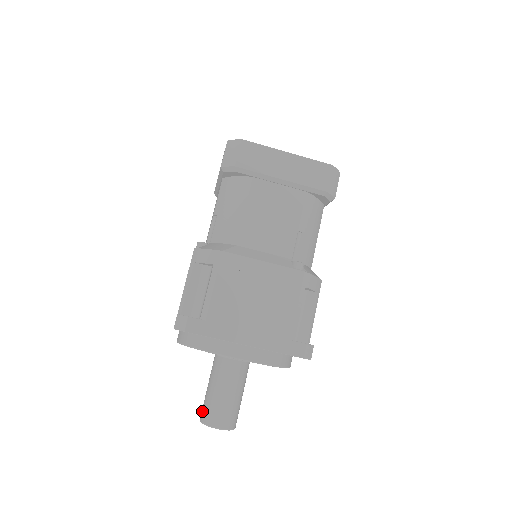
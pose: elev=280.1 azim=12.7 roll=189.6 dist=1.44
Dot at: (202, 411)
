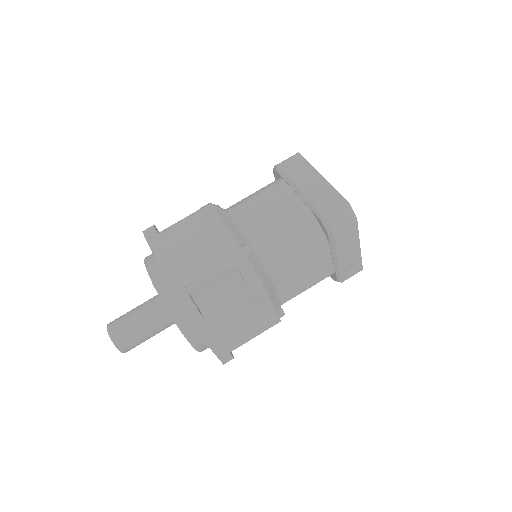
Dot at: occluded
